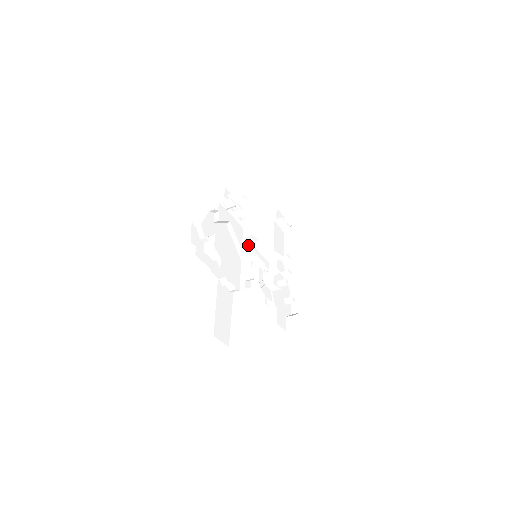
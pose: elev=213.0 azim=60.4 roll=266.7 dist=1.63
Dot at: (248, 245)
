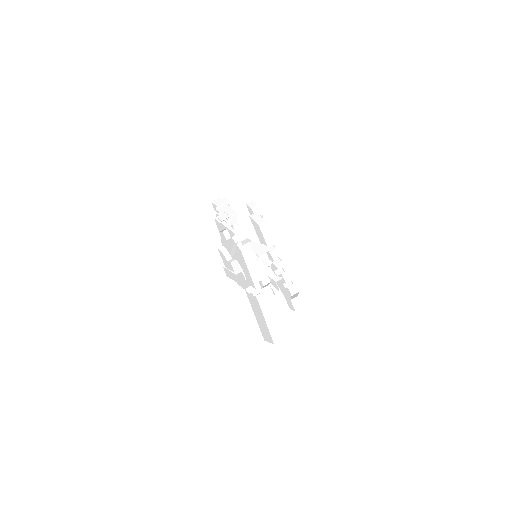
Dot at: (247, 248)
